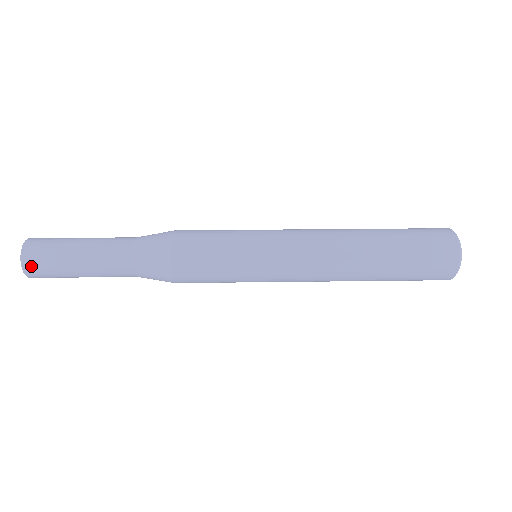
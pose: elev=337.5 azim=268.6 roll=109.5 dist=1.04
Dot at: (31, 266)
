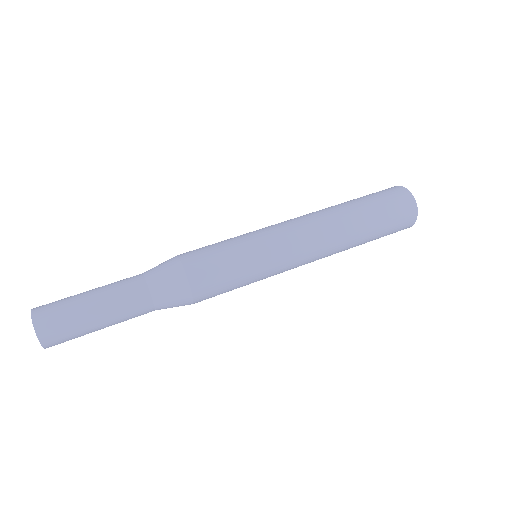
Dot at: (56, 344)
